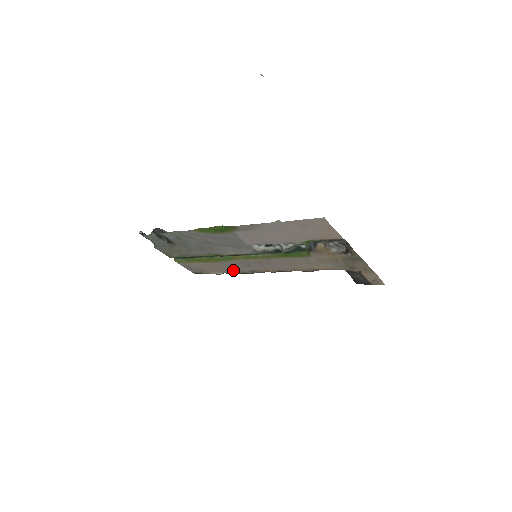
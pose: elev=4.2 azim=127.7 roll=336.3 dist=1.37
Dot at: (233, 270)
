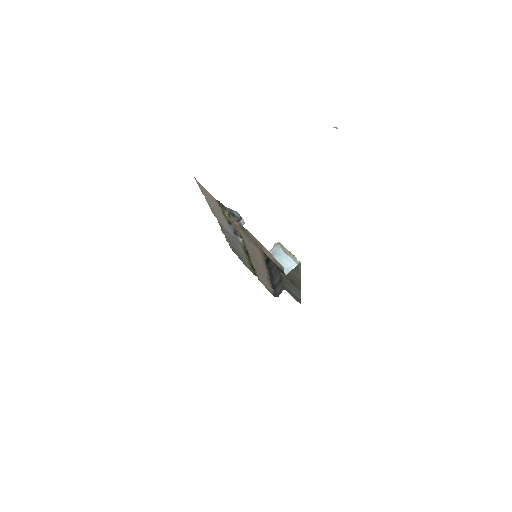
Dot at: occluded
